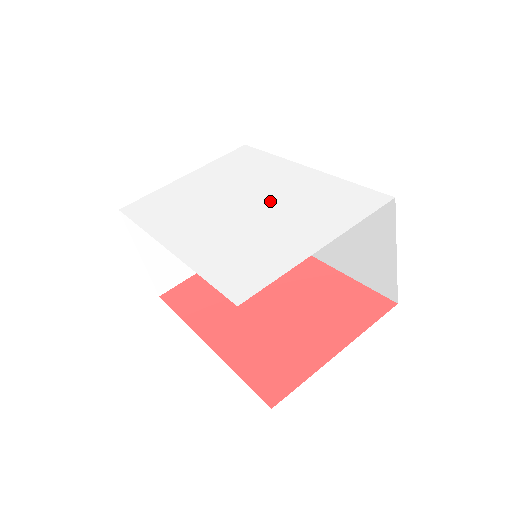
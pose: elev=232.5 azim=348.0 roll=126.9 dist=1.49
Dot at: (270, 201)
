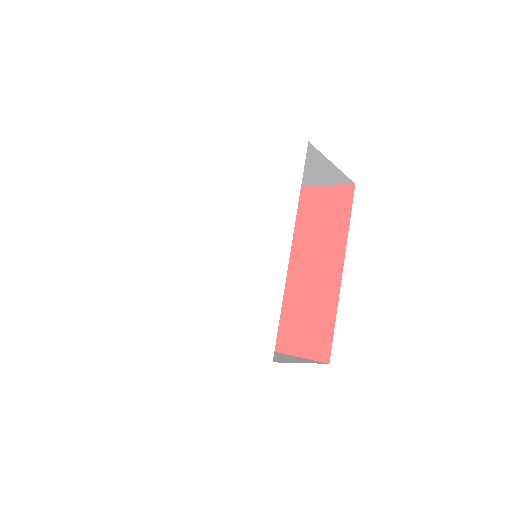
Dot at: (234, 263)
